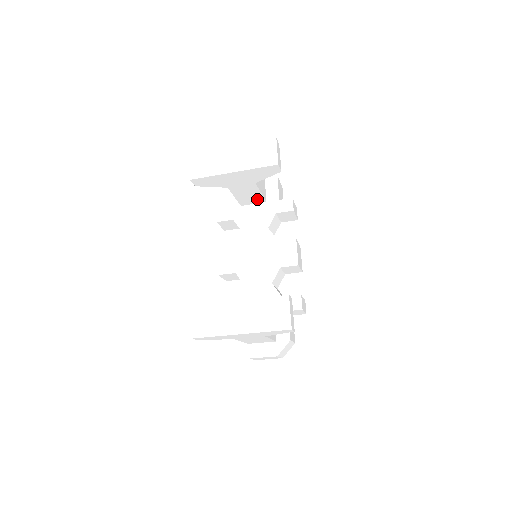
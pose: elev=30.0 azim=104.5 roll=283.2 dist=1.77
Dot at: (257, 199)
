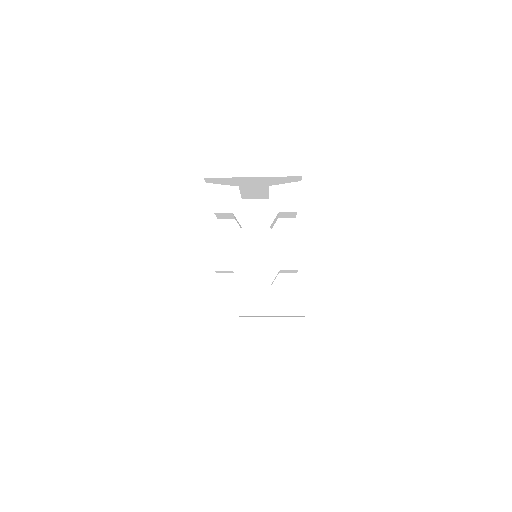
Dot at: (262, 196)
